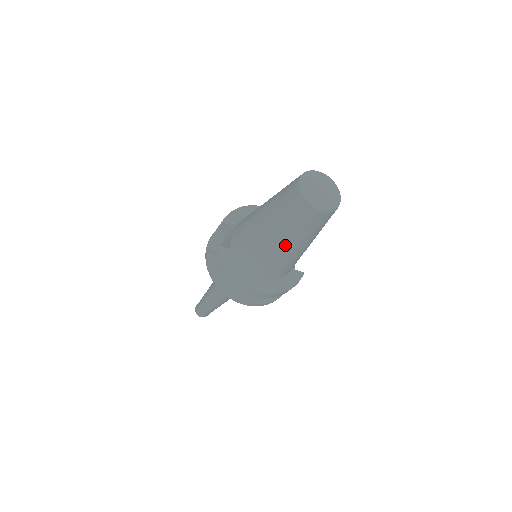
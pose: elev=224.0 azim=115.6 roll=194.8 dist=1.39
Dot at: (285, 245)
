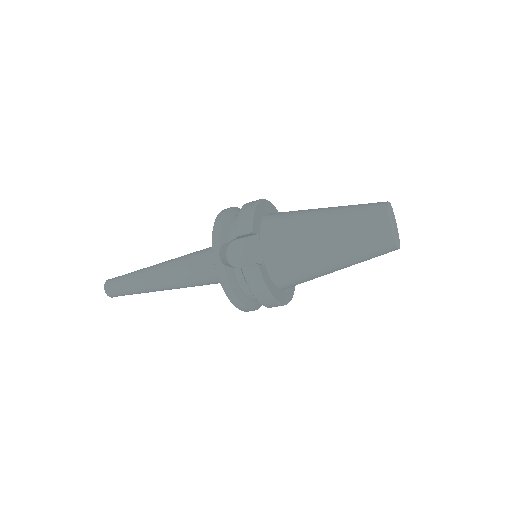
Dot at: (339, 269)
